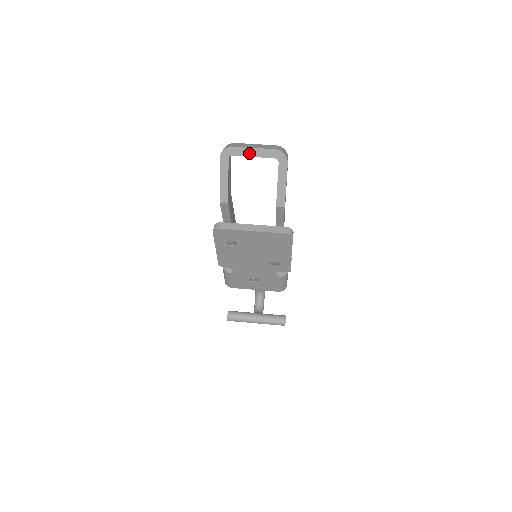
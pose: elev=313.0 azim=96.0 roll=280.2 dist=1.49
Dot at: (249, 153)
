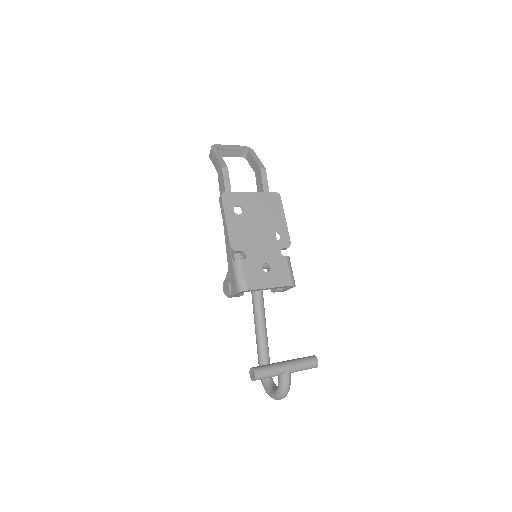
Dot at: (229, 147)
